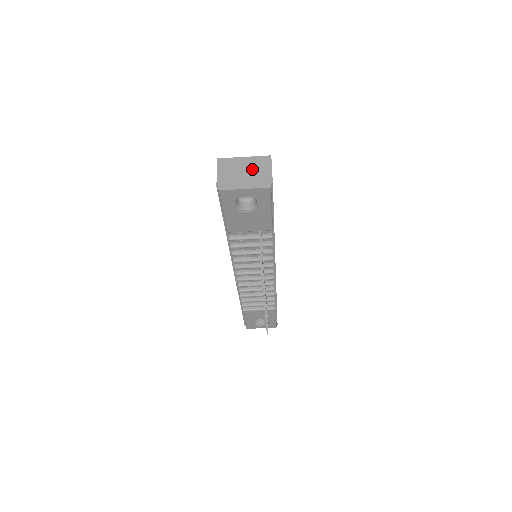
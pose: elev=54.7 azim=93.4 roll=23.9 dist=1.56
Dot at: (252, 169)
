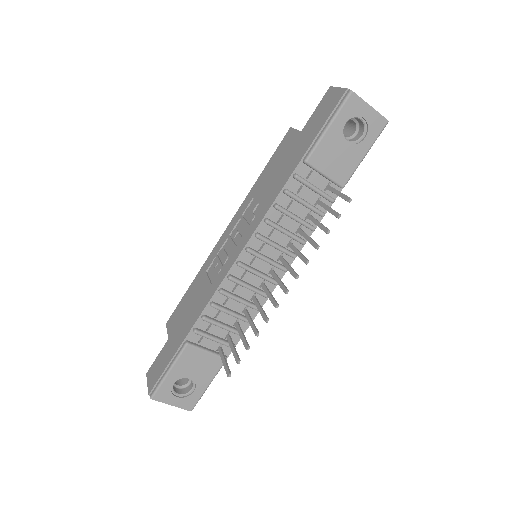
Dot at: occluded
